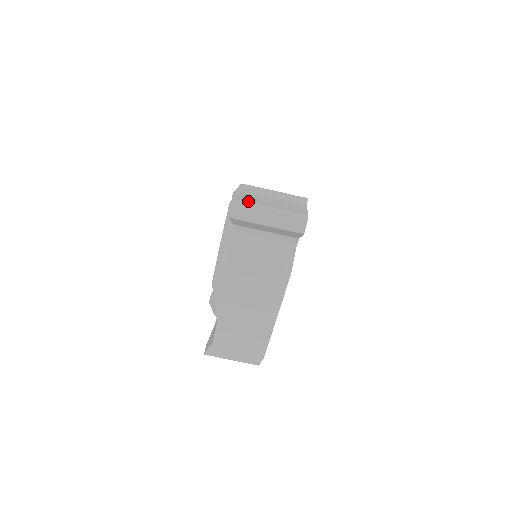
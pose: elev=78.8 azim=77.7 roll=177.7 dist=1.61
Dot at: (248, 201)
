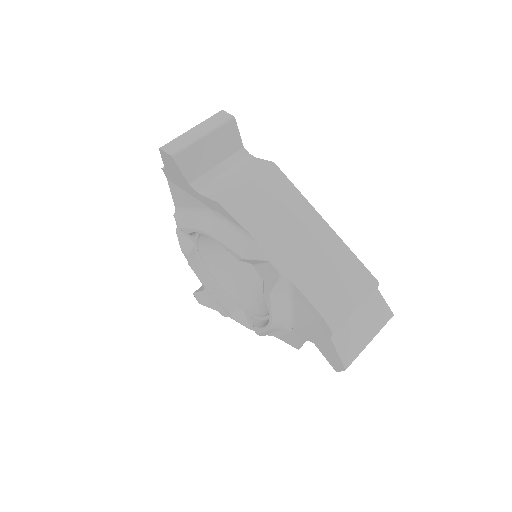
Dot at: occluded
